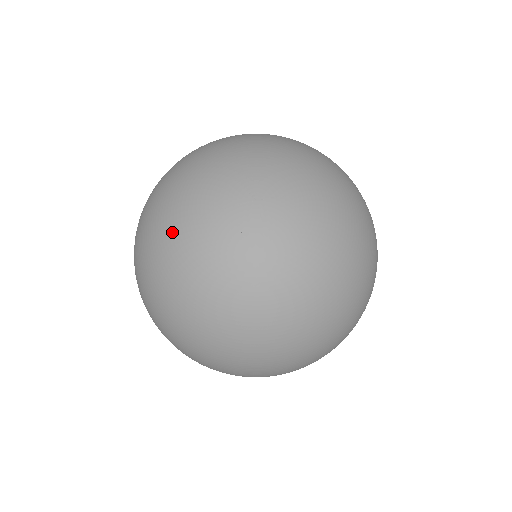
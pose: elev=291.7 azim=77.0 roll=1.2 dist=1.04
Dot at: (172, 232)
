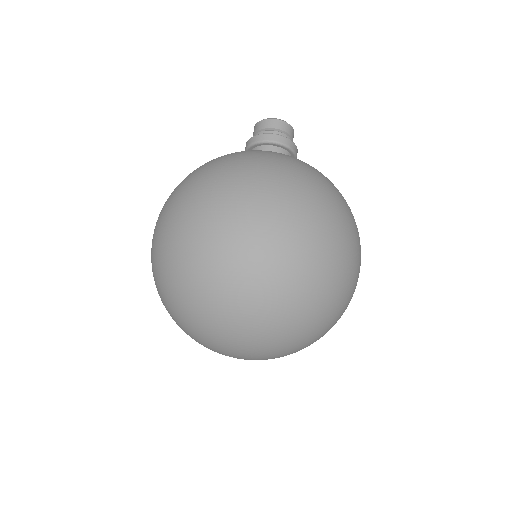
Dot at: (183, 330)
